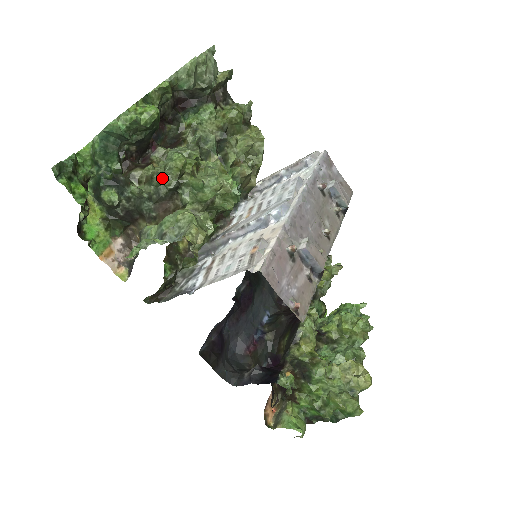
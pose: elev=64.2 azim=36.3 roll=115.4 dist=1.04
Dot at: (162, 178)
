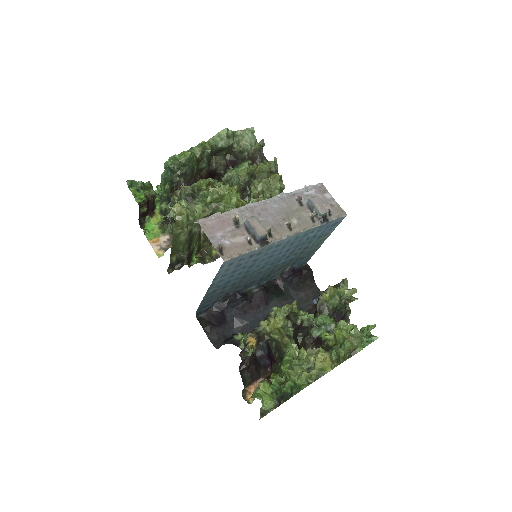
Dot at: (185, 189)
